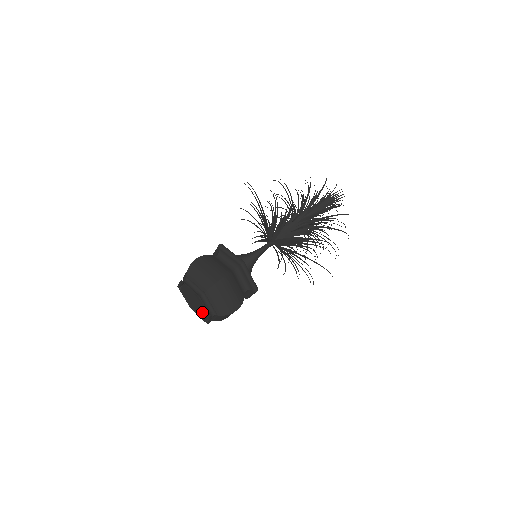
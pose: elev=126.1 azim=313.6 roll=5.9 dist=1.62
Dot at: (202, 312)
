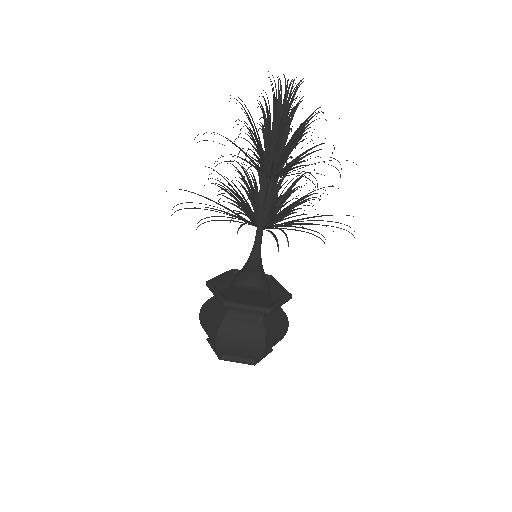
Dot at: occluded
